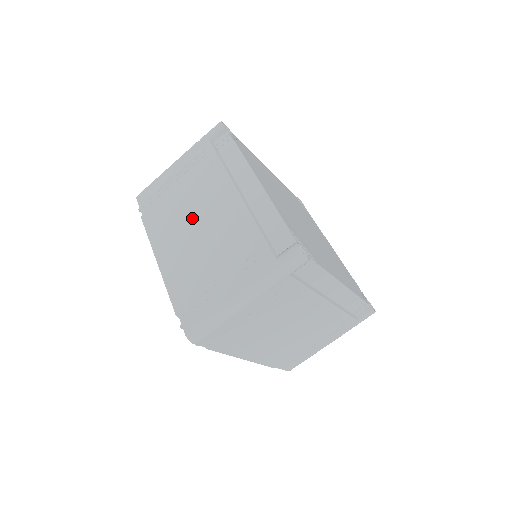
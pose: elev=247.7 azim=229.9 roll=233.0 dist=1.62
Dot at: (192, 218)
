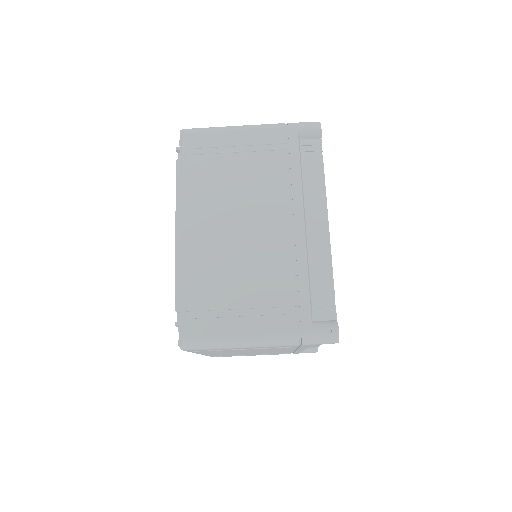
Dot at: (240, 213)
